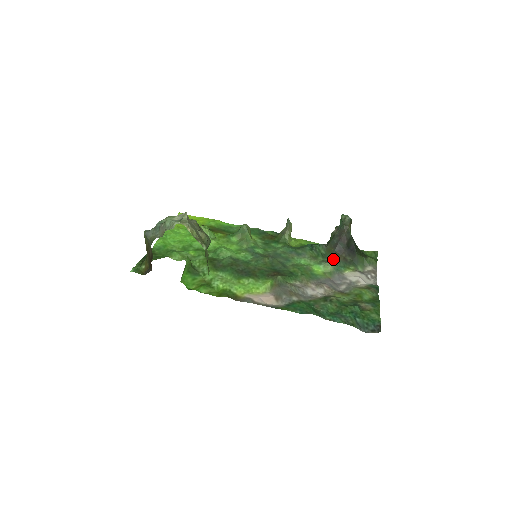
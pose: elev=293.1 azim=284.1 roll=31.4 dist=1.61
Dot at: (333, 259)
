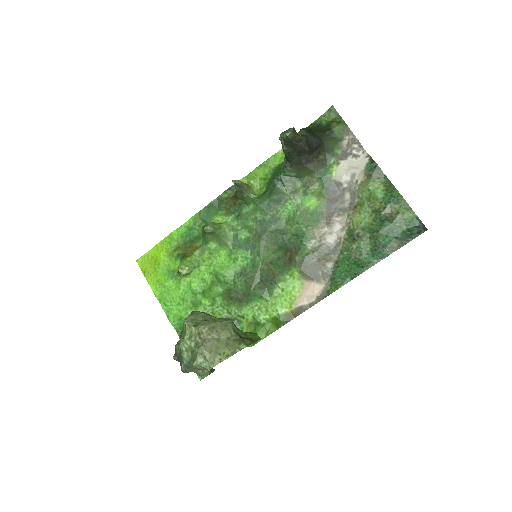
Dot at: (310, 174)
